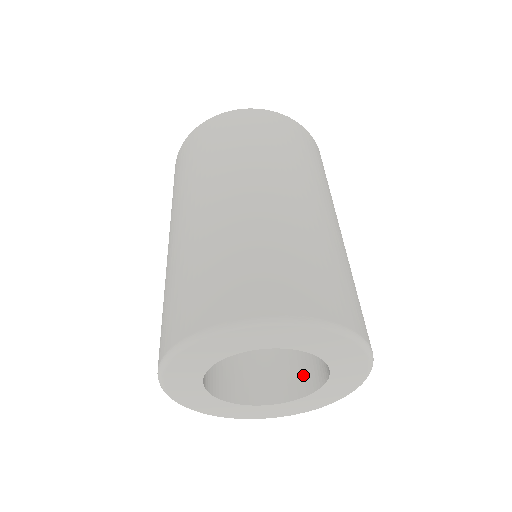
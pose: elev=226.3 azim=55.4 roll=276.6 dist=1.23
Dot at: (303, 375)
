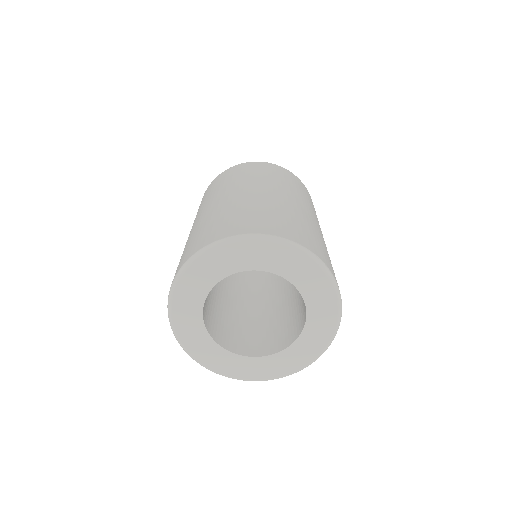
Dot at: (261, 344)
